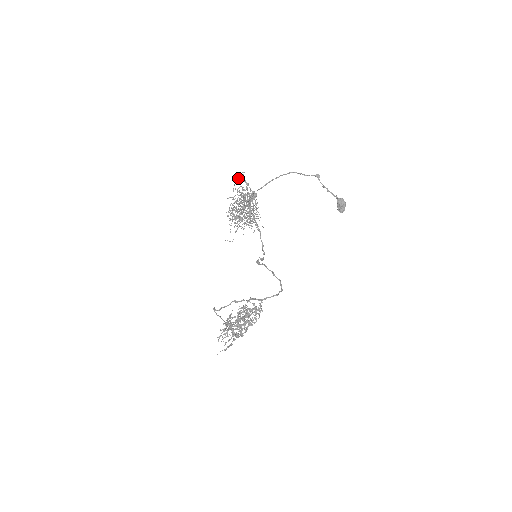
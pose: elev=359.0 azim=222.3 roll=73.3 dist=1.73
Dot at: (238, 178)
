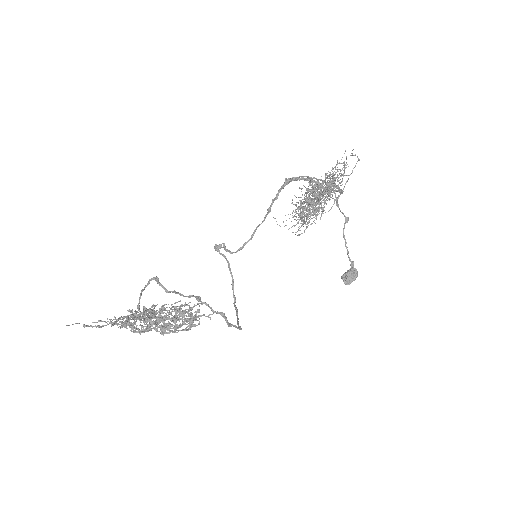
Dot at: occluded
